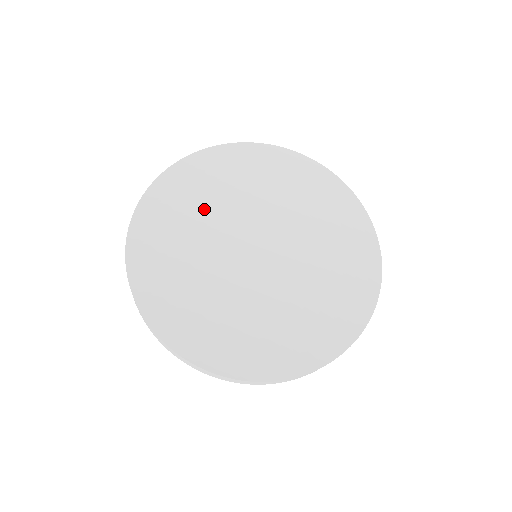
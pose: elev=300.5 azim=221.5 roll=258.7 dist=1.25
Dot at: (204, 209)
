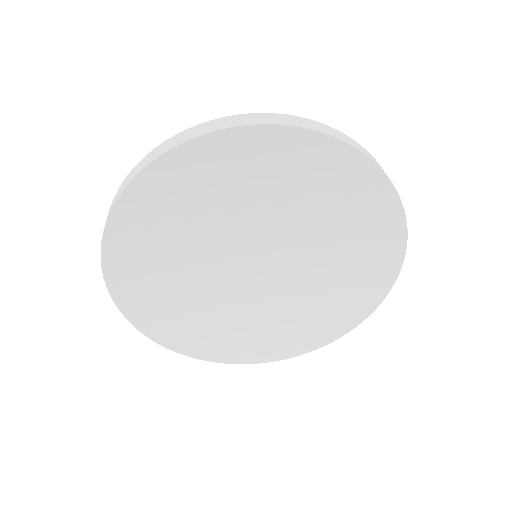
Dot at: (247, 194)
